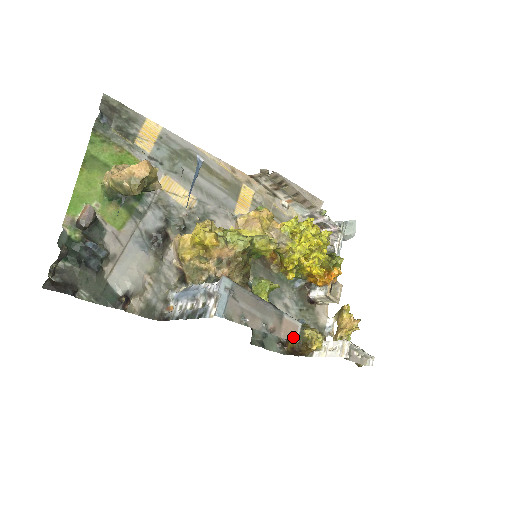
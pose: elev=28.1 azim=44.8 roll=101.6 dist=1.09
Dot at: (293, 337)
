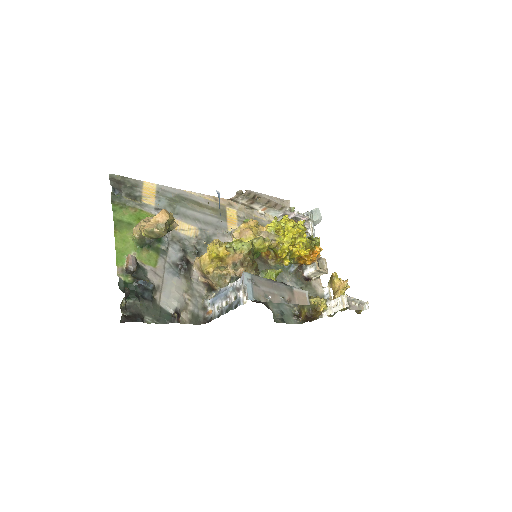
Dot at: (305, 302)
